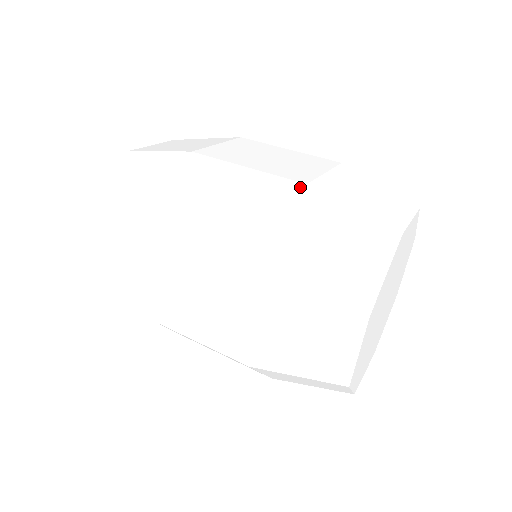
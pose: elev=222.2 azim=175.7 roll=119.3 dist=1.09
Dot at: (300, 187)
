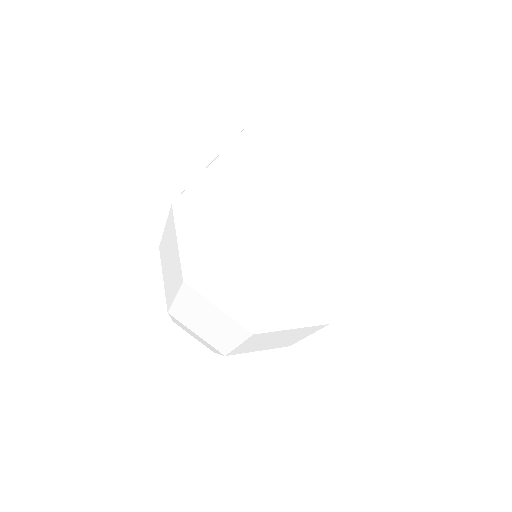
Dot at: occluded
